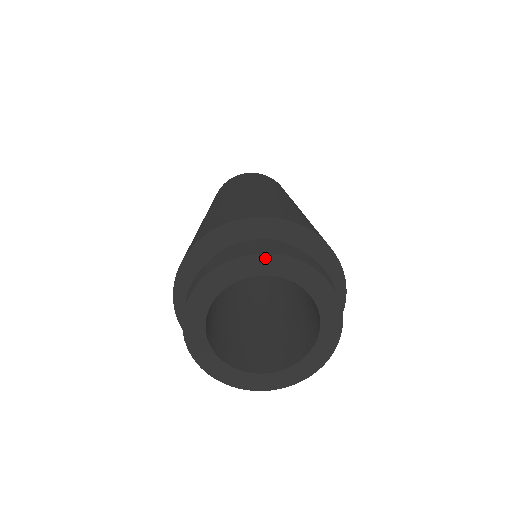
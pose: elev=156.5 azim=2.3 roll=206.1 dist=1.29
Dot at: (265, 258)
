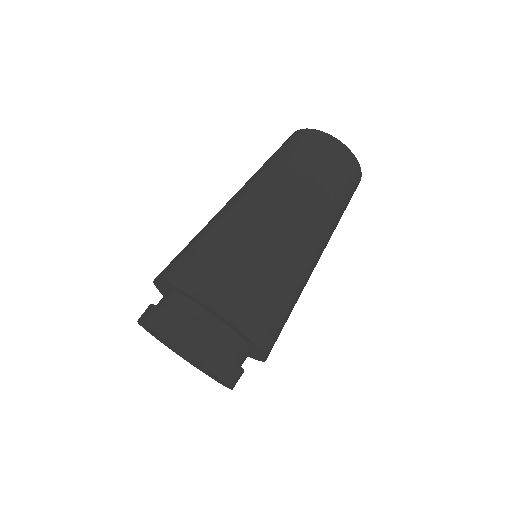
Dot at: (142, 324)
